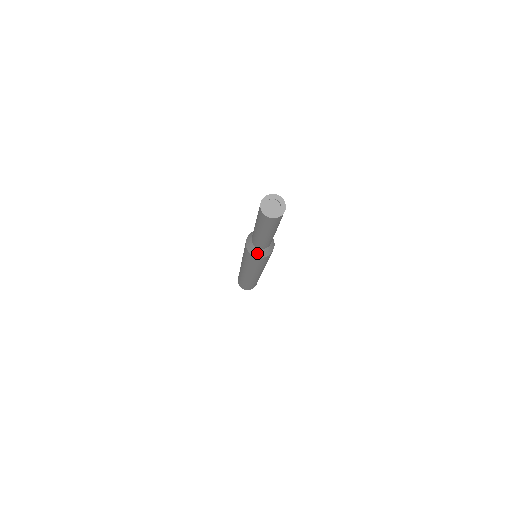
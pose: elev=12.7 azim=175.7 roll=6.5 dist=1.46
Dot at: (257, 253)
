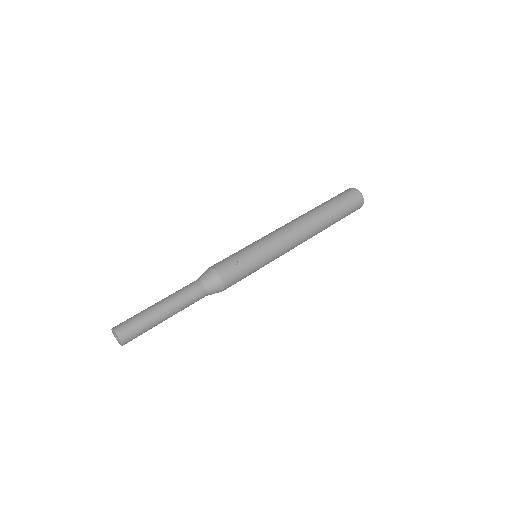
Dot at: occluded
